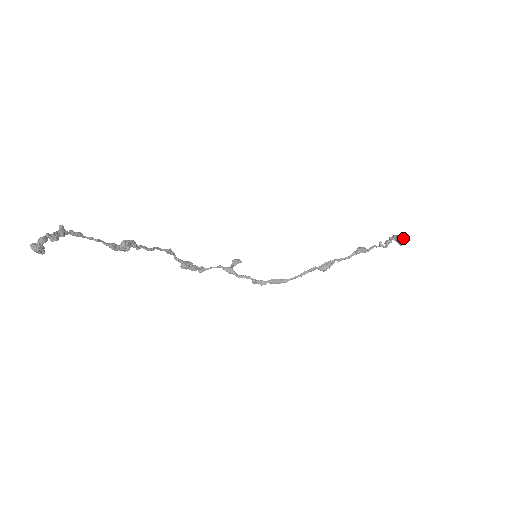
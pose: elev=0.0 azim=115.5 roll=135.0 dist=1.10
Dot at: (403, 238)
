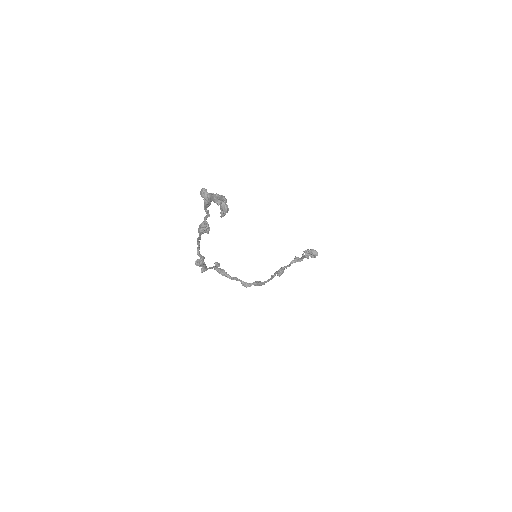
Dot at: (317, 252)
